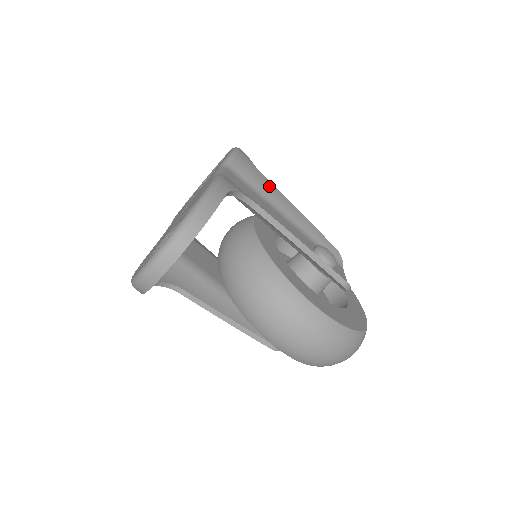
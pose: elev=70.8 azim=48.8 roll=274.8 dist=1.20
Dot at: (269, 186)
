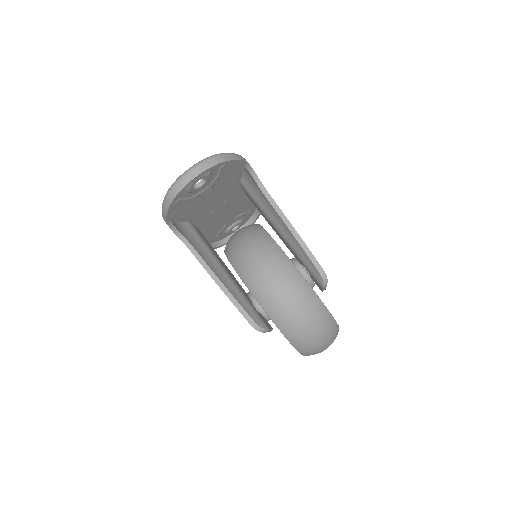
Dot at: occluded
